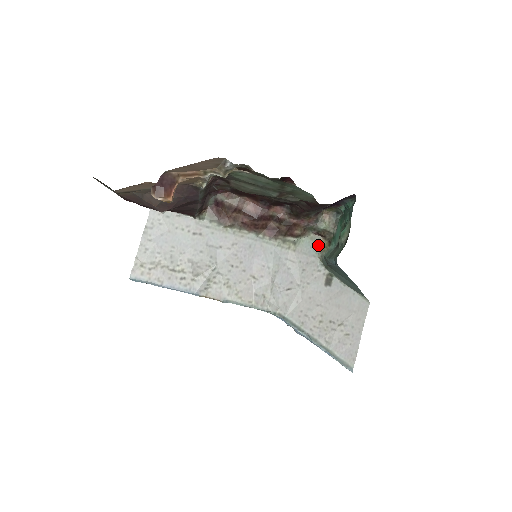
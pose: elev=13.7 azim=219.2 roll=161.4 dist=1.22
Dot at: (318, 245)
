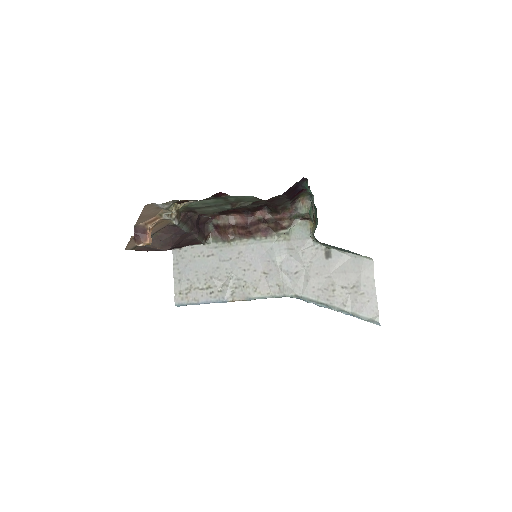
Dot at: (308, 228)
